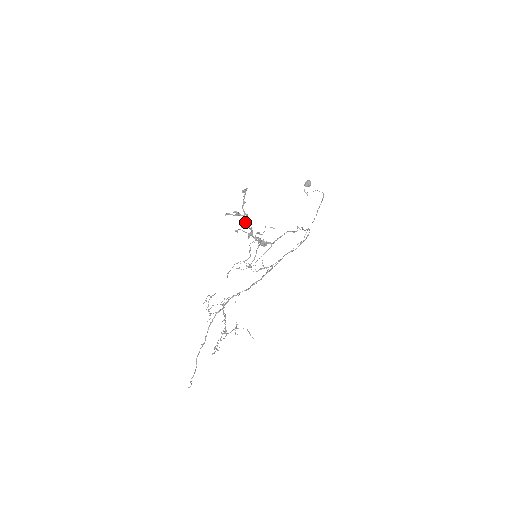
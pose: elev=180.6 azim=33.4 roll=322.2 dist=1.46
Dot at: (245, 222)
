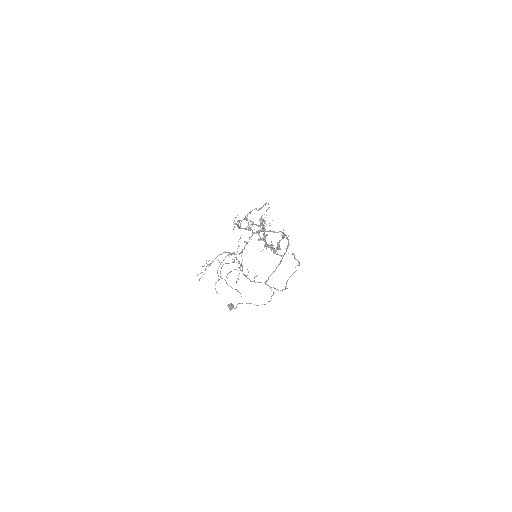
Dot at: (263, 229)
